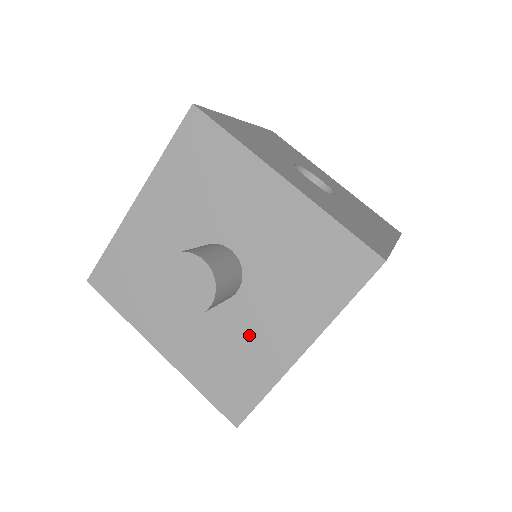
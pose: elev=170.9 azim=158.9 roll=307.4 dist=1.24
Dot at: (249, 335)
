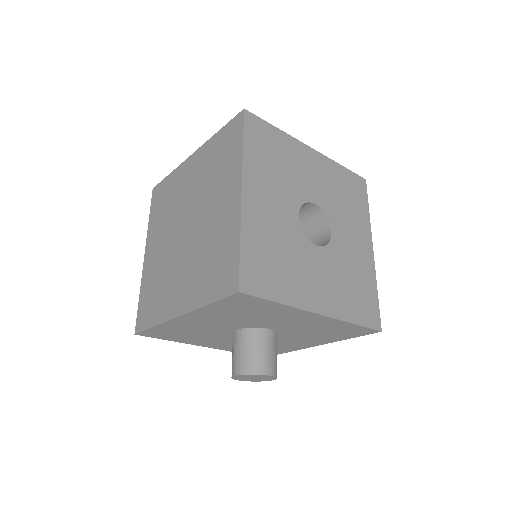
Dot at: (278, 344)
